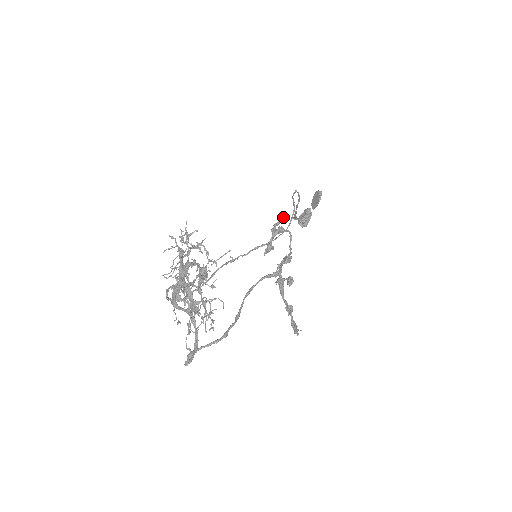
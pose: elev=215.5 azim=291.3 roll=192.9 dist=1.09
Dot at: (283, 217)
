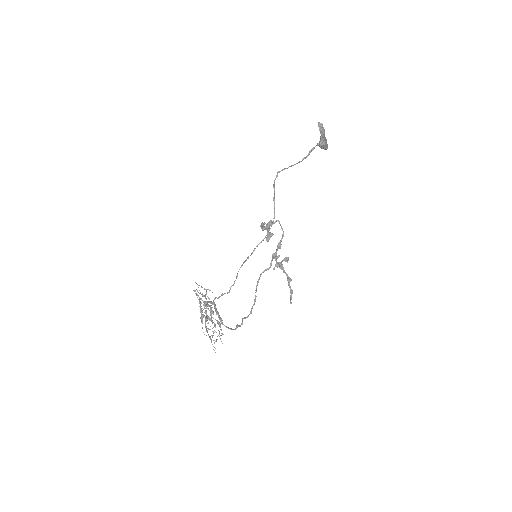
Dot at: (261, 226)
